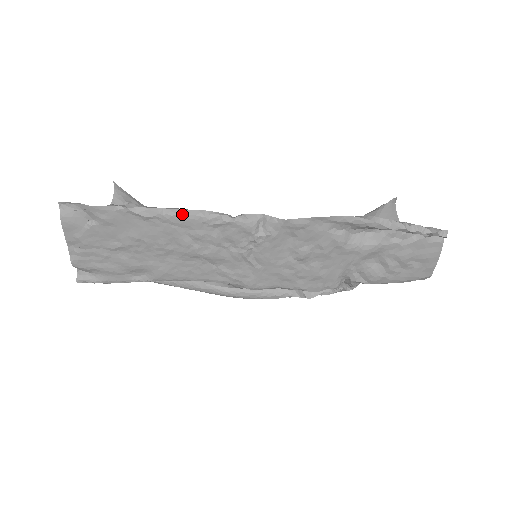
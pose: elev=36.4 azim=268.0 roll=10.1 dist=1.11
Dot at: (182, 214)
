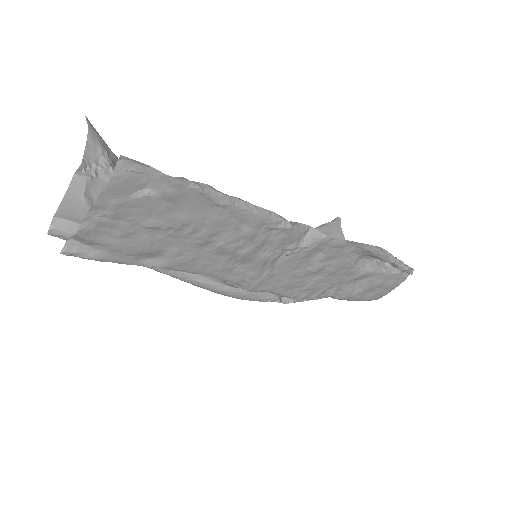
Dot at: (252, 210)
